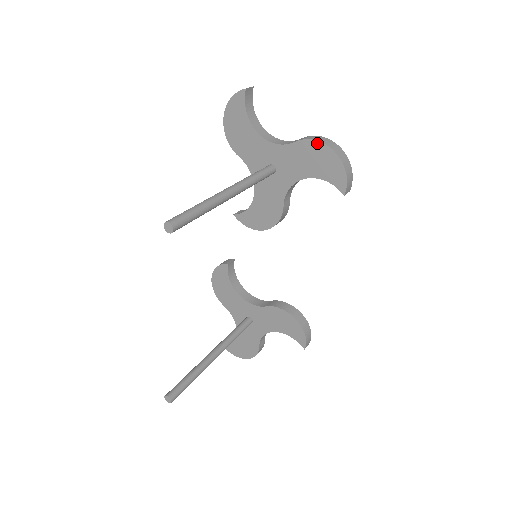
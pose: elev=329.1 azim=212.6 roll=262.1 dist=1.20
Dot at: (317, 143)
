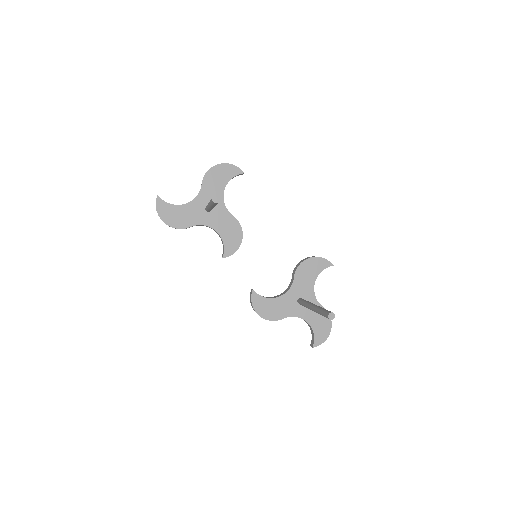
Dot at: (209, 171)
